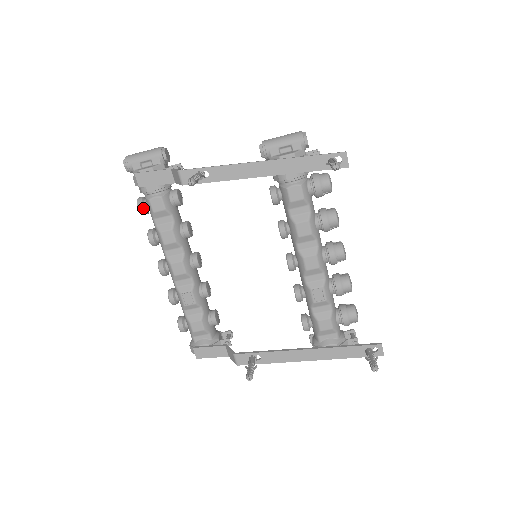
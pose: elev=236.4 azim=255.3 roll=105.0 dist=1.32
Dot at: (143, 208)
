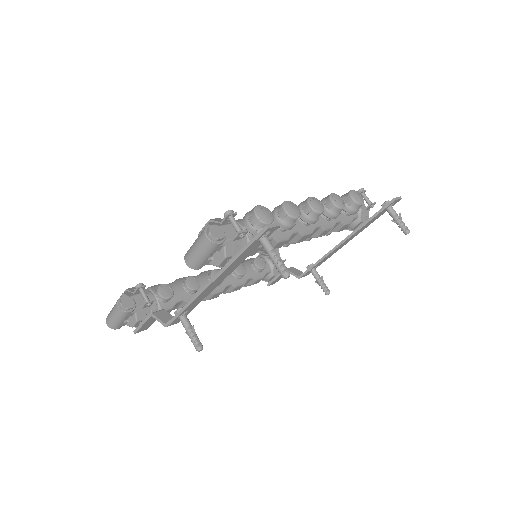
Dot at: occluded
